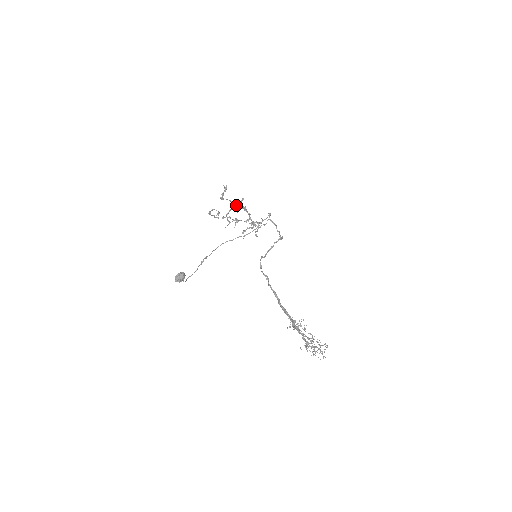
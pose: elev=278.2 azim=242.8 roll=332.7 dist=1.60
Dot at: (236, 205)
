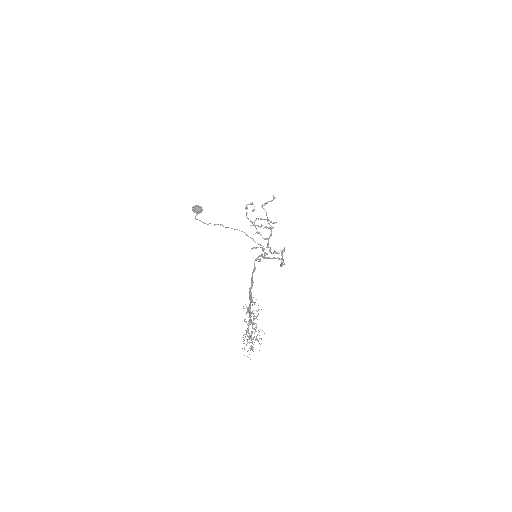
Dot at: occluded
